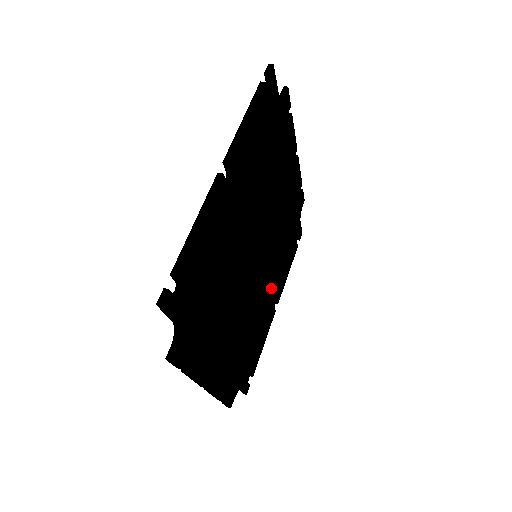
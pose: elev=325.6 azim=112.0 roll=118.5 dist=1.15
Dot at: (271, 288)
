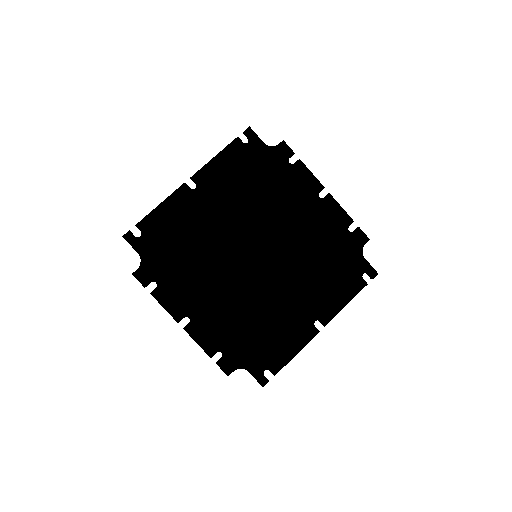
Dot at: (299, 299)
